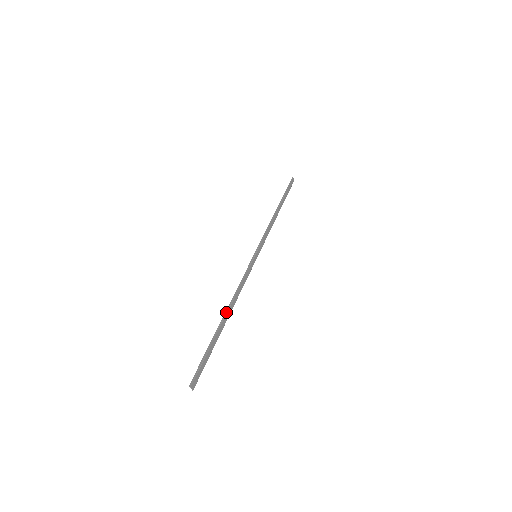
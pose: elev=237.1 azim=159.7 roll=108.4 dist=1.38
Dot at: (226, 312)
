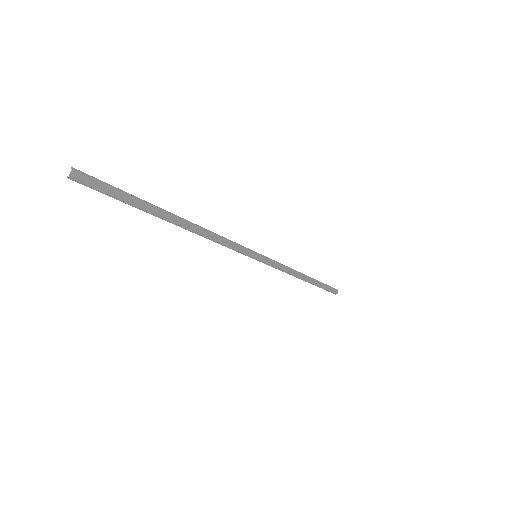
Dot at: (184, 219)
